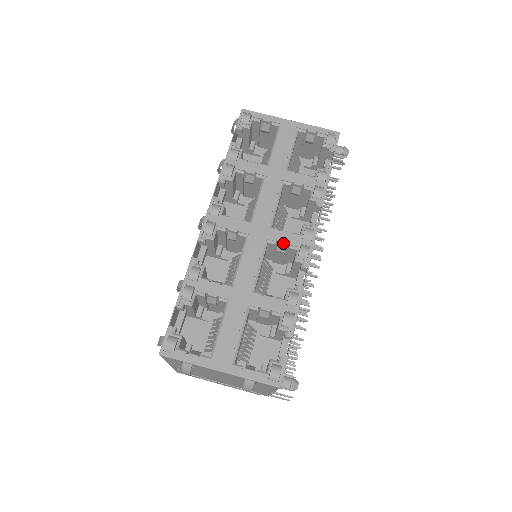
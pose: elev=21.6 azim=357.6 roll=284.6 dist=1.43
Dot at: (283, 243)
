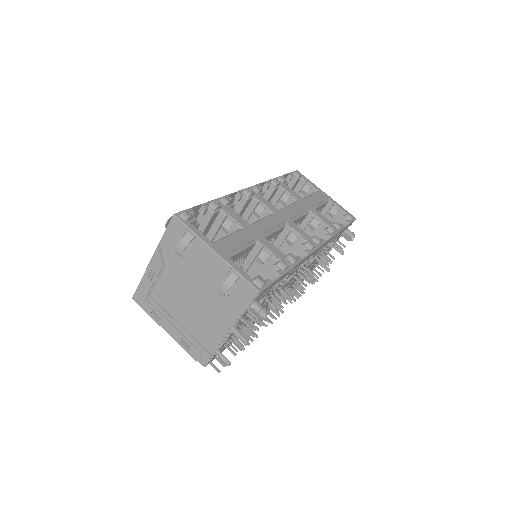
Dot at: (297, 232)
